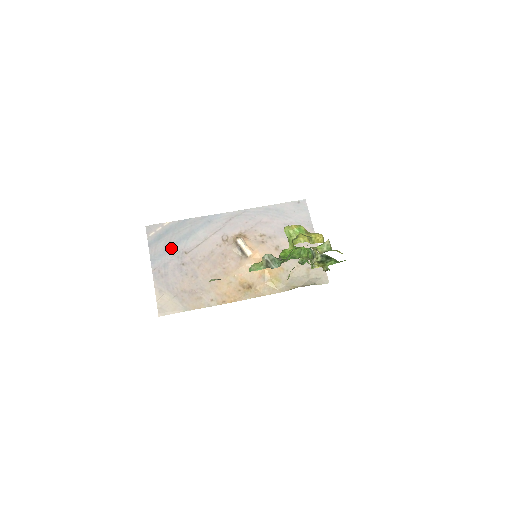
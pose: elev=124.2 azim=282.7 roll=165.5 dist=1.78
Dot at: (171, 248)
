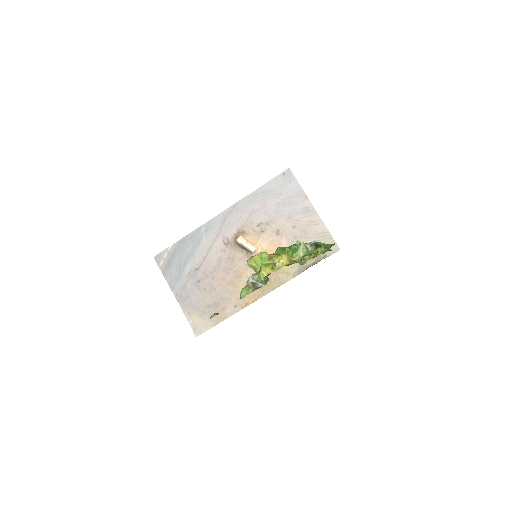
Dot at: (183, 270)
